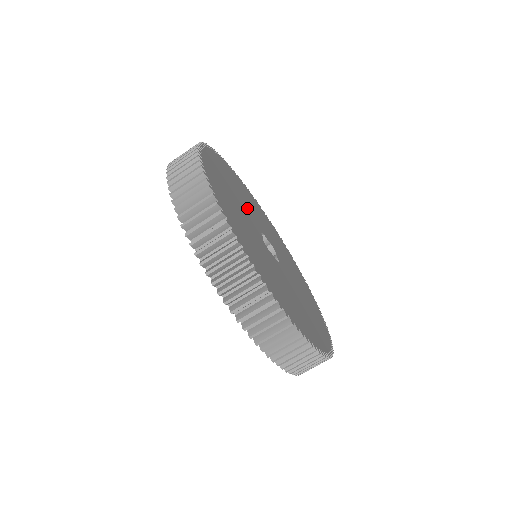
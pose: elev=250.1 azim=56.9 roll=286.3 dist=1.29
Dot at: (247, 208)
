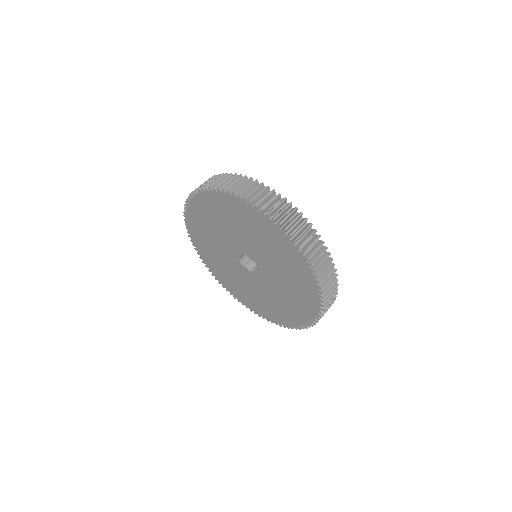
Dot at: occluded
